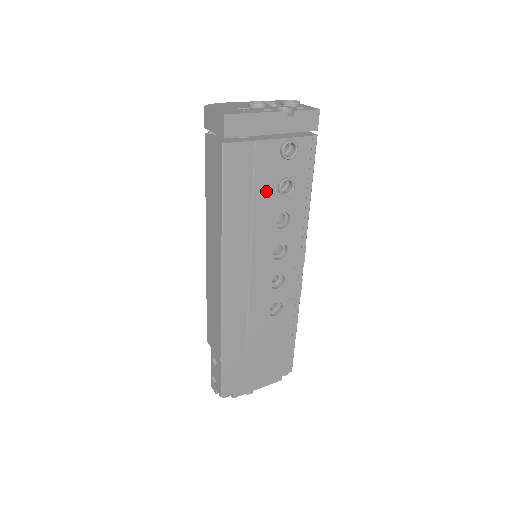
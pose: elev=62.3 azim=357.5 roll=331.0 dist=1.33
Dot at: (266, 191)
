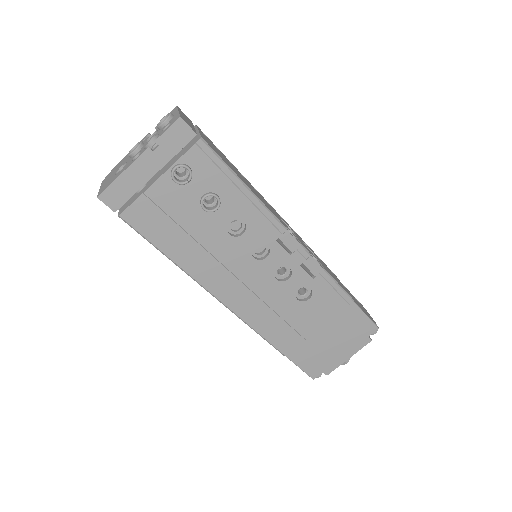
Dot at: (194, 219)
